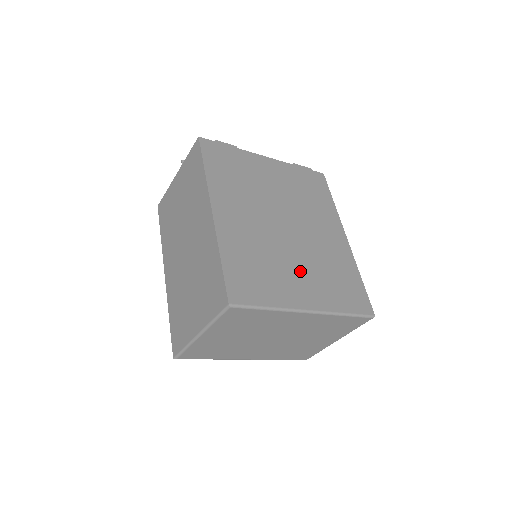
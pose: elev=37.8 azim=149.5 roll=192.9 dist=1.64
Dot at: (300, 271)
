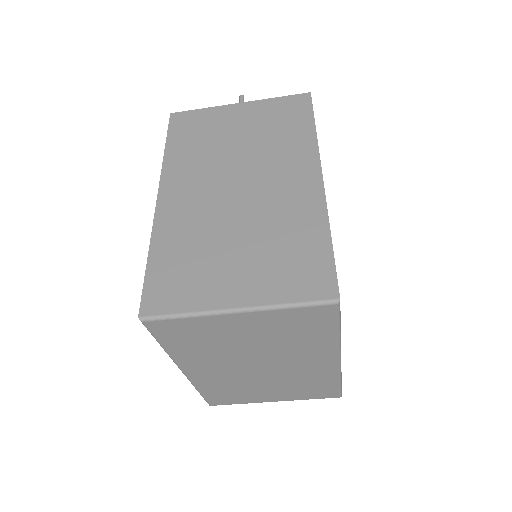
Dot at: occluded
